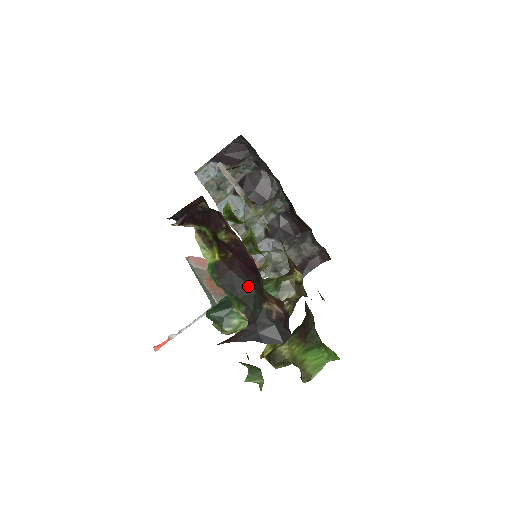
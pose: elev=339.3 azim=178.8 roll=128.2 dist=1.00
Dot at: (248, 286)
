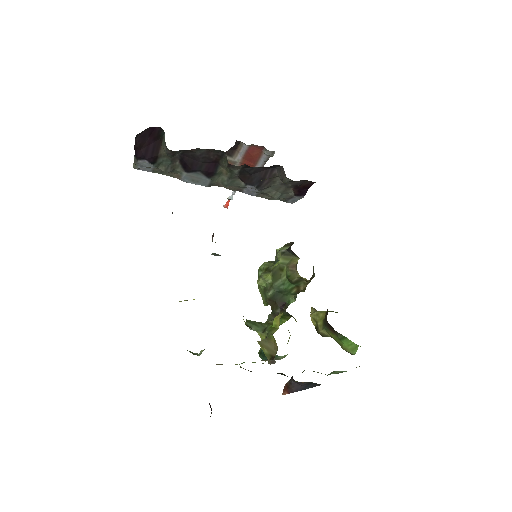
Dot at: occluded
